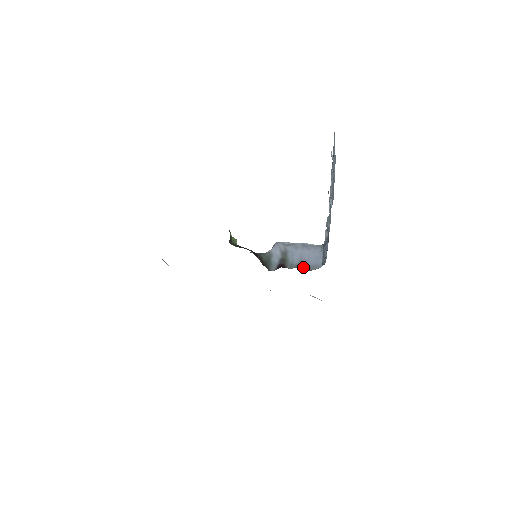
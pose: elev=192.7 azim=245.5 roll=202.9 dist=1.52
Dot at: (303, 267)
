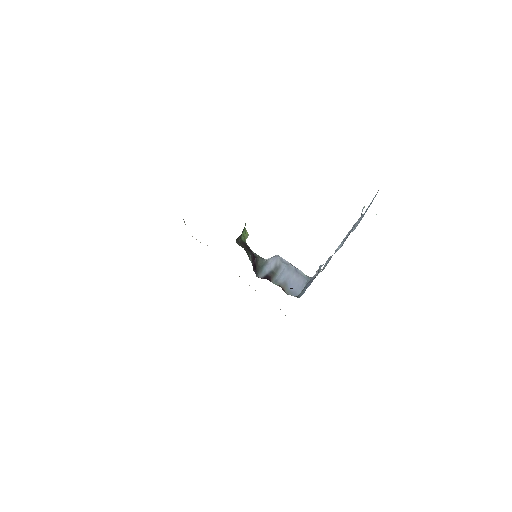
Dot at: (283, 288)
